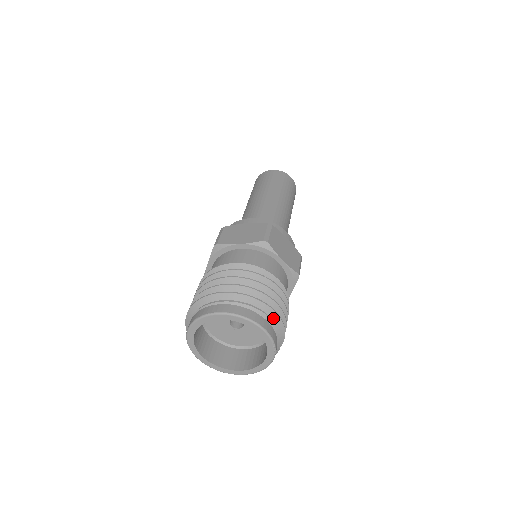
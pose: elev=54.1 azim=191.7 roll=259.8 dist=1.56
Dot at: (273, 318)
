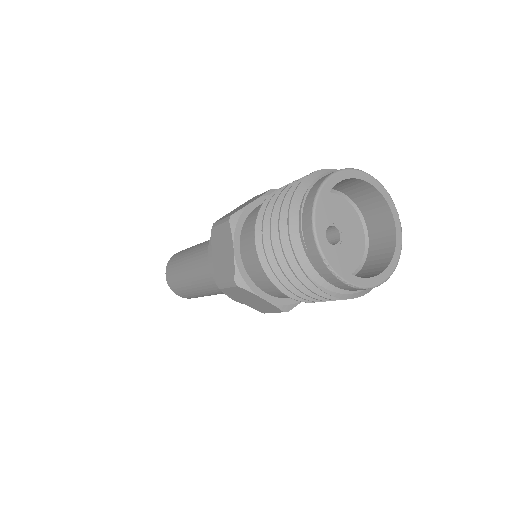
Dot at: occluded
